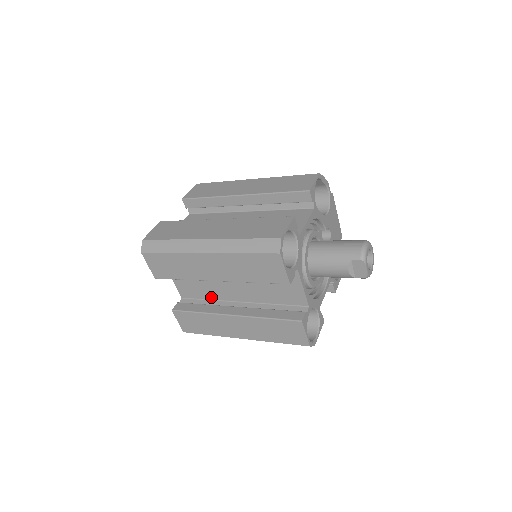
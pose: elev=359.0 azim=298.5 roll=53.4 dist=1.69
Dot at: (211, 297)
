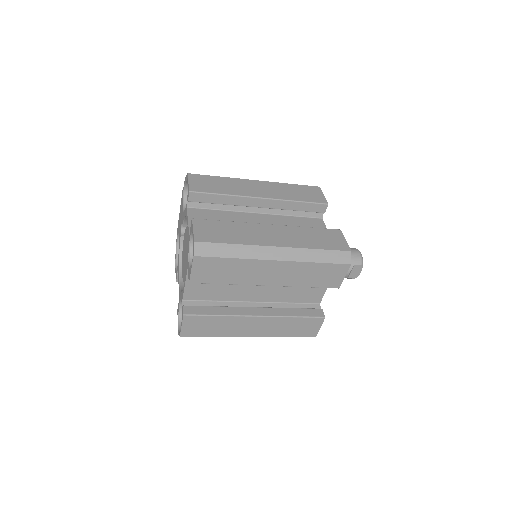
Dot at: (223, 298)
